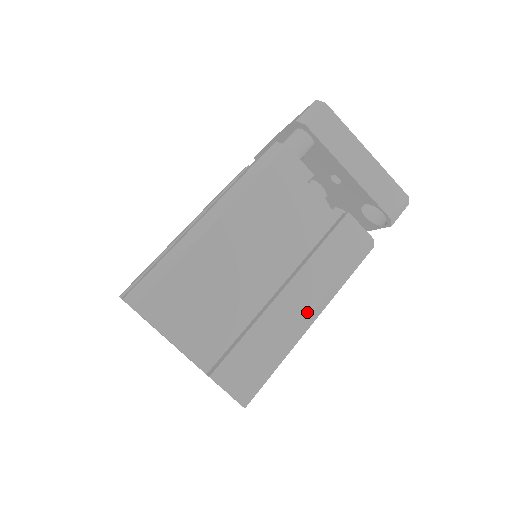
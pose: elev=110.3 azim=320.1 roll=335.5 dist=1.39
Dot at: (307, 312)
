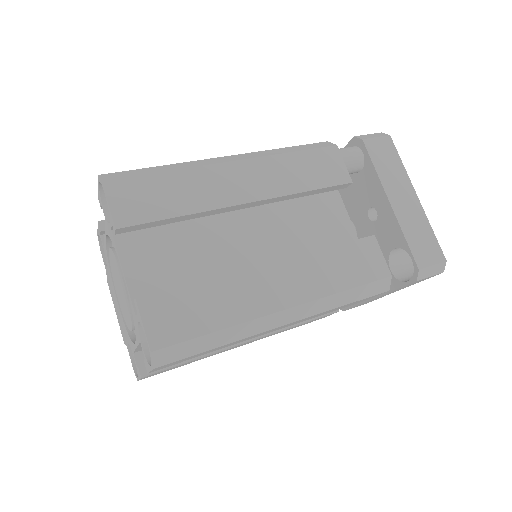
Dot at: (284, 302)
